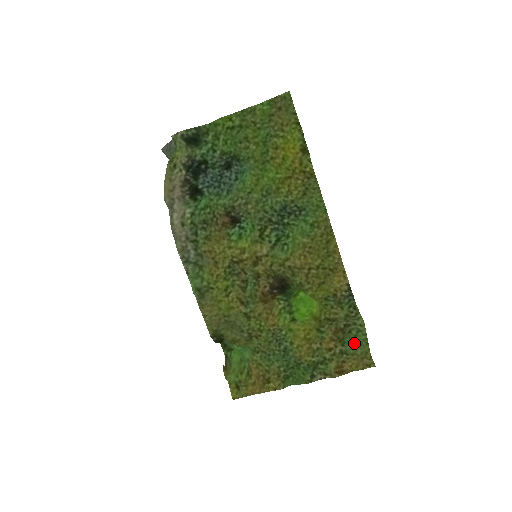
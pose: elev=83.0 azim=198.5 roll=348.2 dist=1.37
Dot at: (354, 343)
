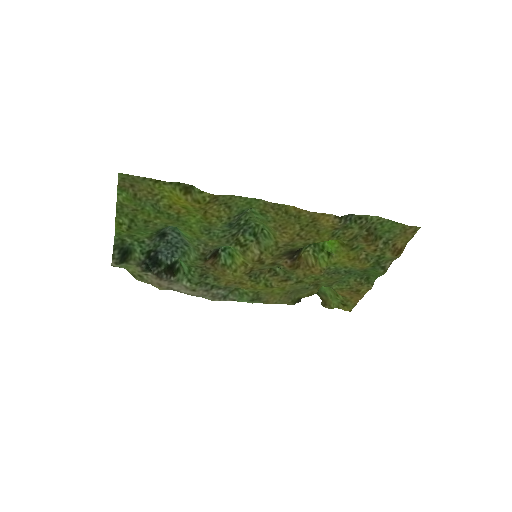
Dot at: (387, 231)
